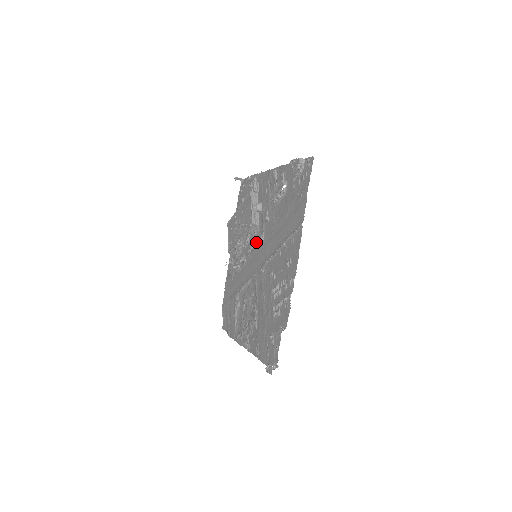
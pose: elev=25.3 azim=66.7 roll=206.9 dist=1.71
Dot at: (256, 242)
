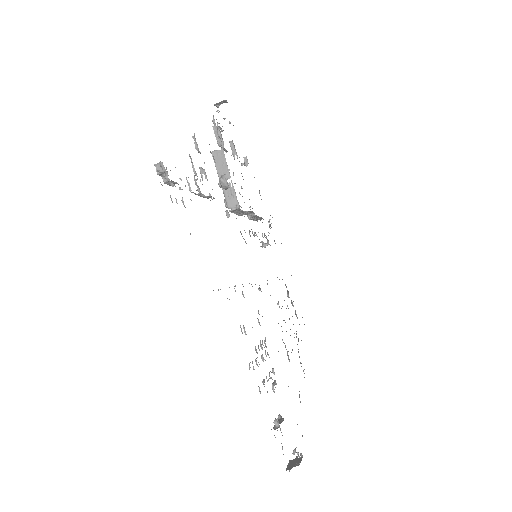
Dot at: occluded
